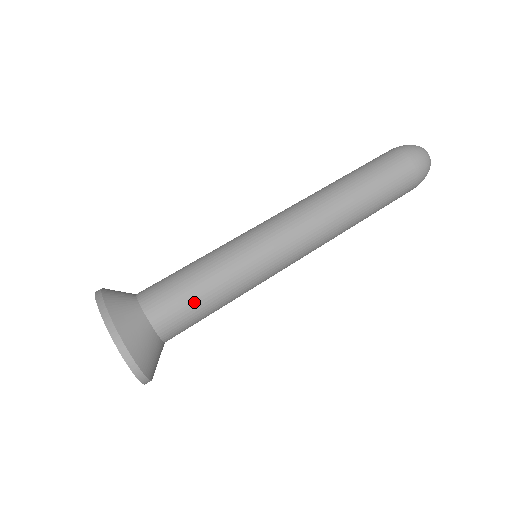
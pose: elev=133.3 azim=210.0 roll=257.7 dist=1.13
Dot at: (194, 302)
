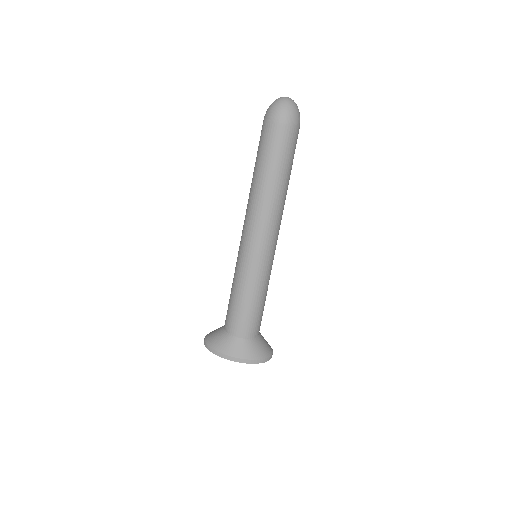
Dot at: (259, 311)
